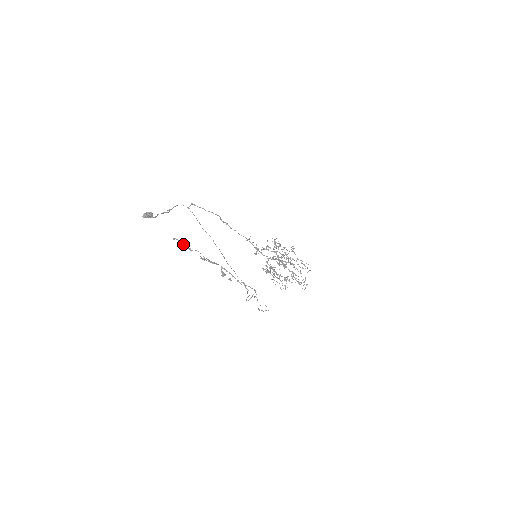
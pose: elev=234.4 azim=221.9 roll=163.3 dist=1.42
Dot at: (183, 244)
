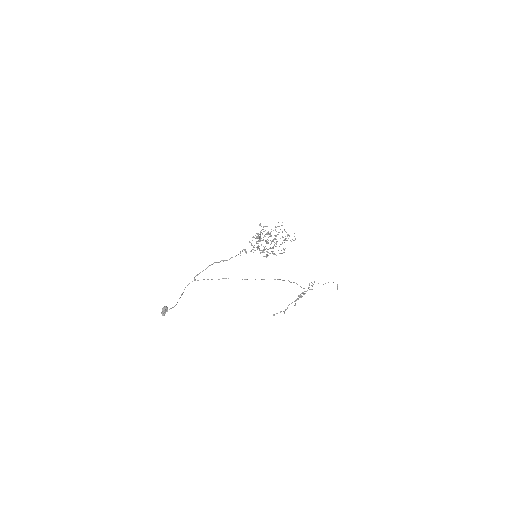
Dot at: occluded
